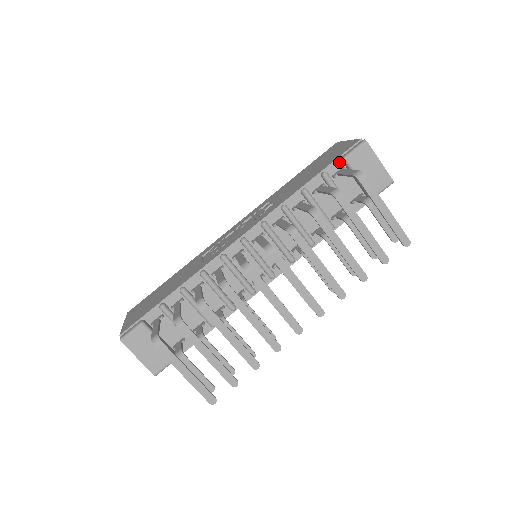
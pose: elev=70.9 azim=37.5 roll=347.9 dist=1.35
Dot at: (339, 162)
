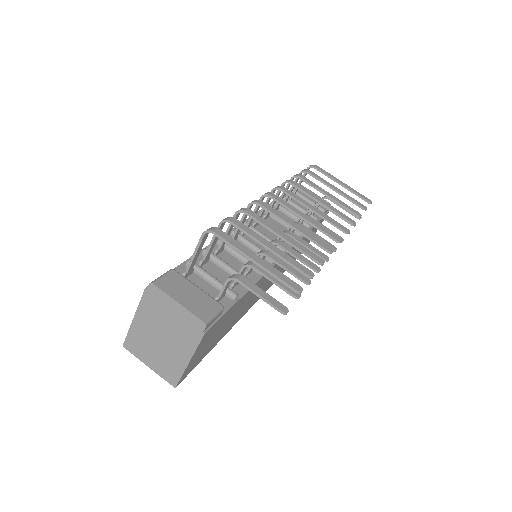
Dot at: occluded
